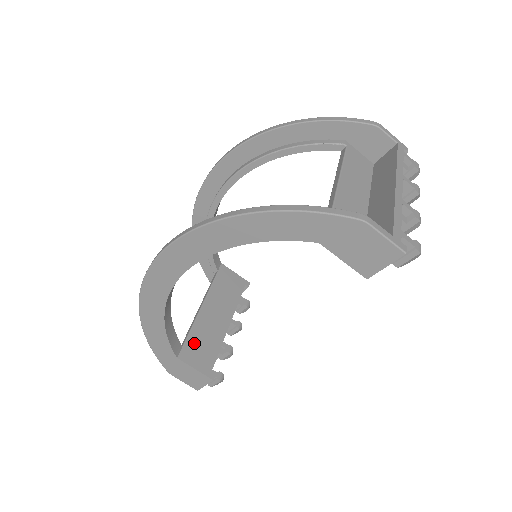
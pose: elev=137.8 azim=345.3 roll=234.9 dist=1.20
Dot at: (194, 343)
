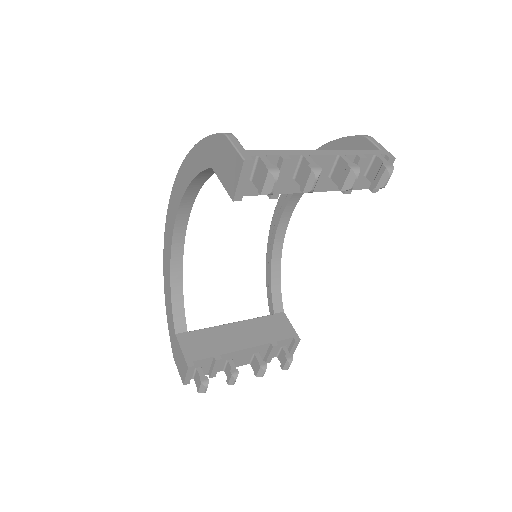
Dot at: (199, 336)
